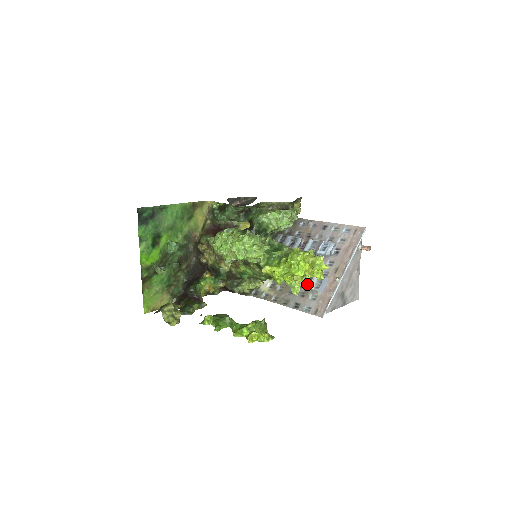
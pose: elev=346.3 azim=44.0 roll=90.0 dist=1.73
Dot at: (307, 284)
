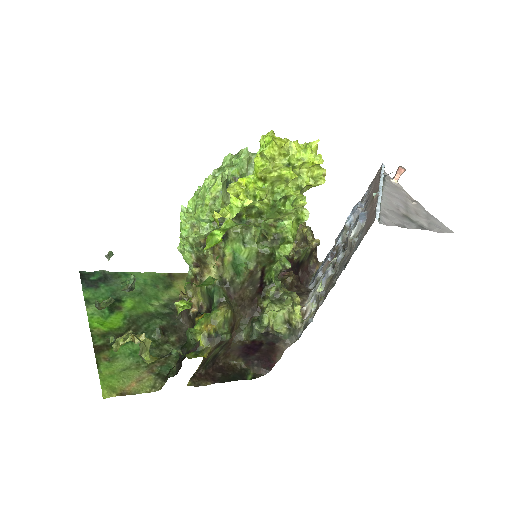
Dot at: occluded
